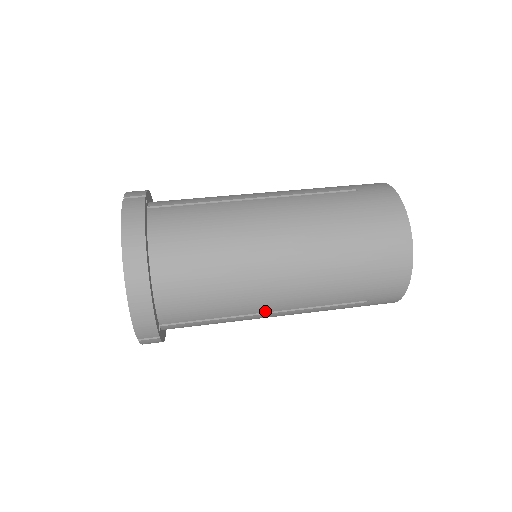
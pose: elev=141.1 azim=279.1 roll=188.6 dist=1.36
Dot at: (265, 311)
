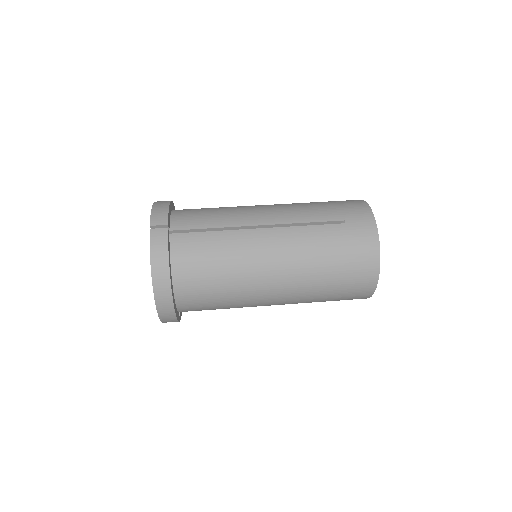
Dot at: occluded
